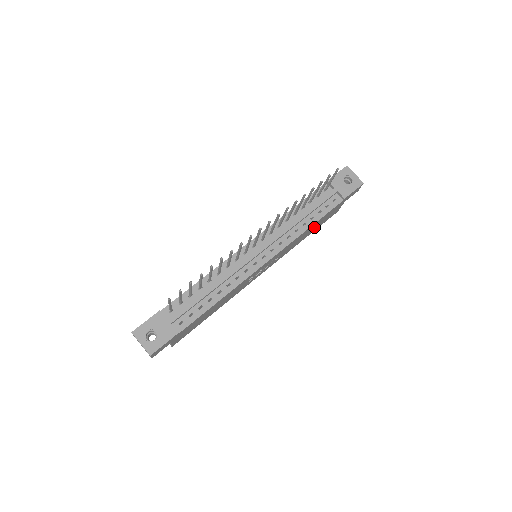
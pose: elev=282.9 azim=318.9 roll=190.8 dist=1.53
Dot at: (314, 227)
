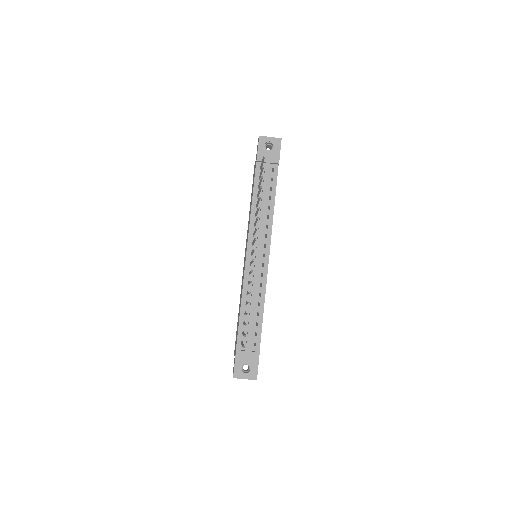
Dot at: occluded
